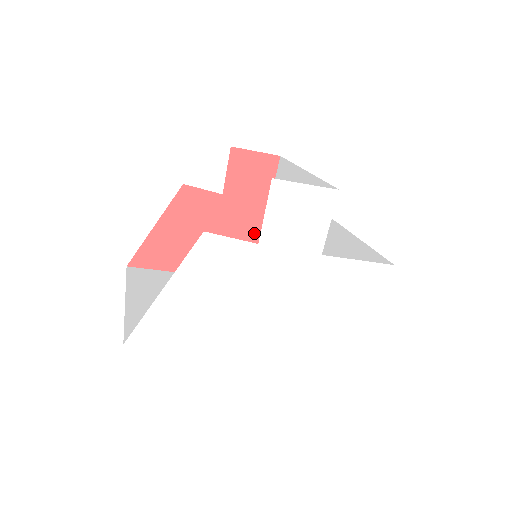
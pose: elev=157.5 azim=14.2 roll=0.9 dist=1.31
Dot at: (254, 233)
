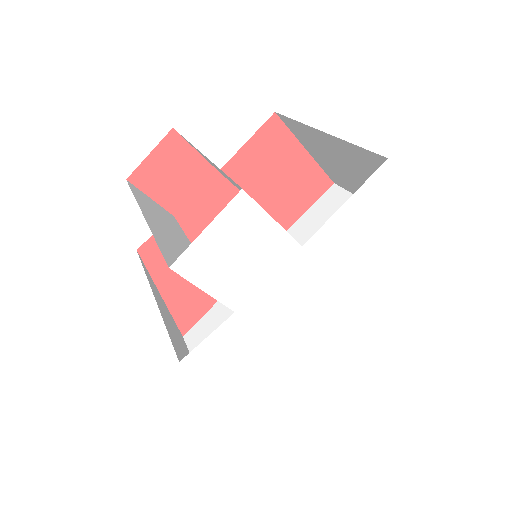
Dot at: occluded
